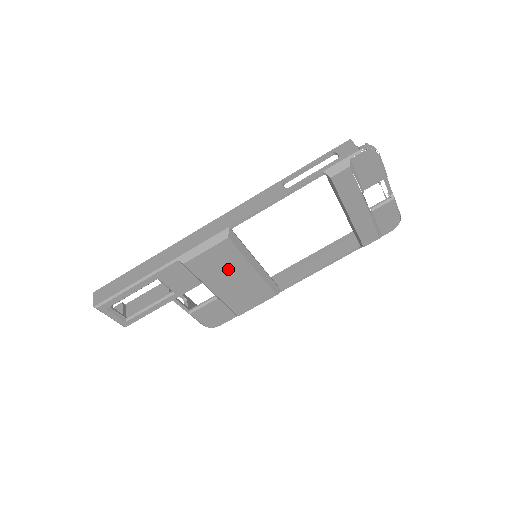
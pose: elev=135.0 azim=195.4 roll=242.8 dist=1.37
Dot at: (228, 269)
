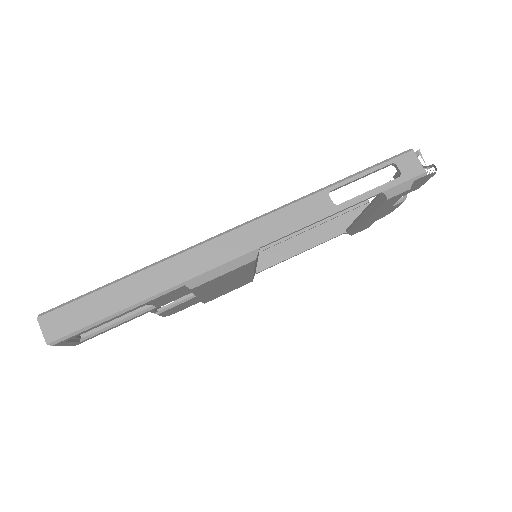
Dot at: (230, 279)
